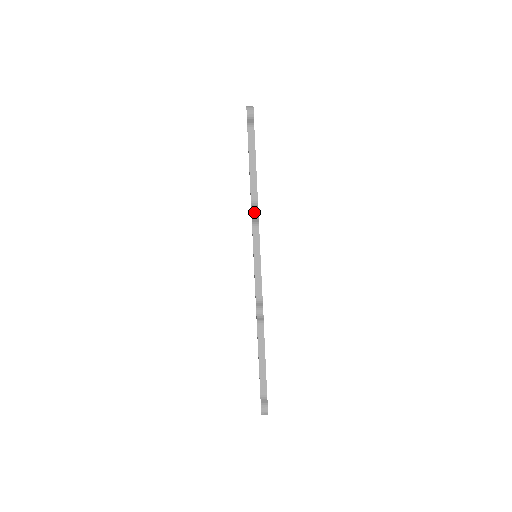
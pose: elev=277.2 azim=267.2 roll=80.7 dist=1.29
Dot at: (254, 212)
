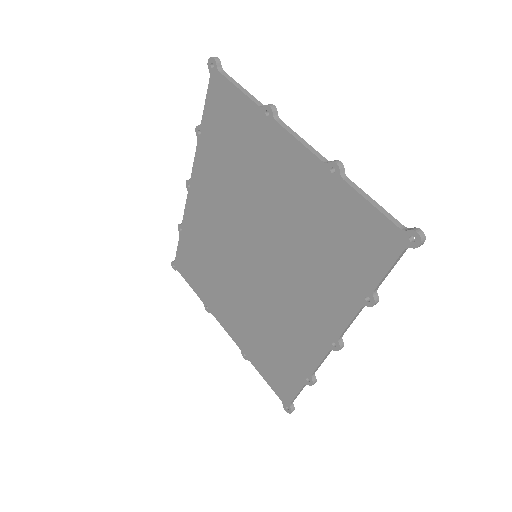
Dot at: (271, 105)
